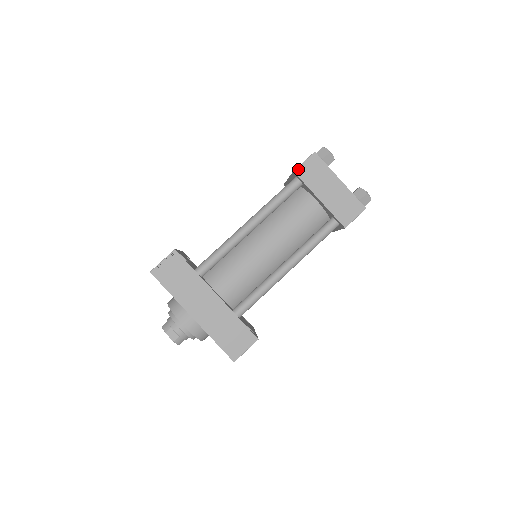
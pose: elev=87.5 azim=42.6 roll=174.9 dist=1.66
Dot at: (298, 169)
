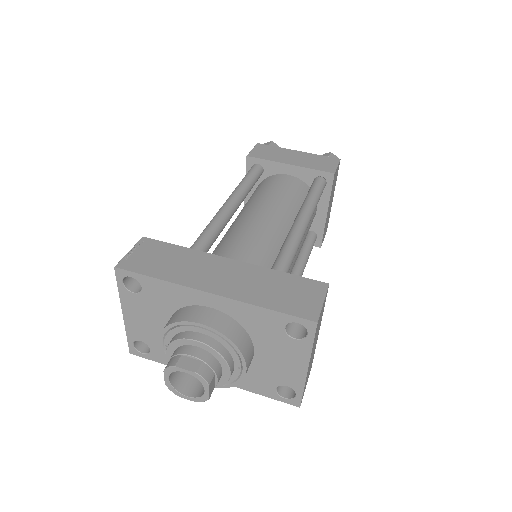
Dot at: (250, 154)
